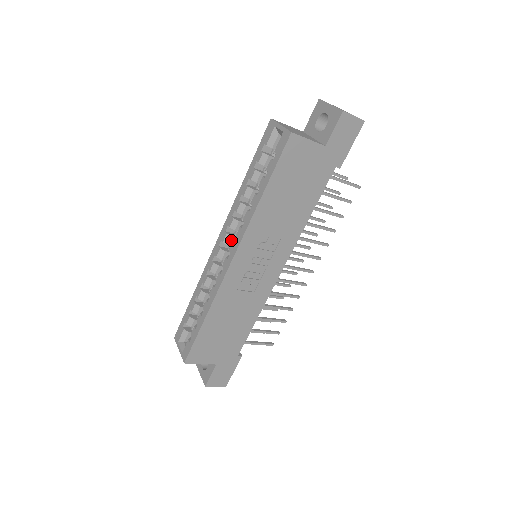
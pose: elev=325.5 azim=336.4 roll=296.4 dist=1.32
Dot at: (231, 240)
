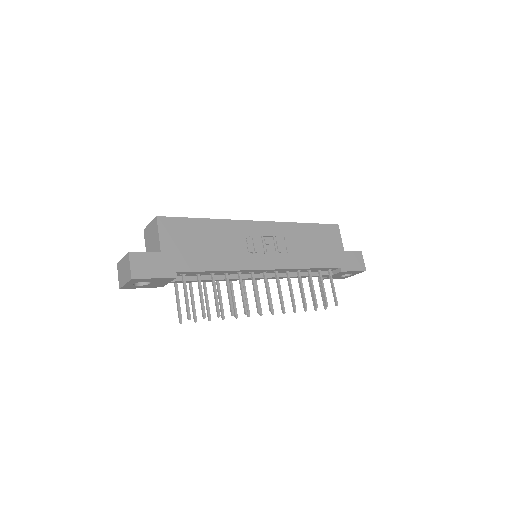
Dot at: occluded
